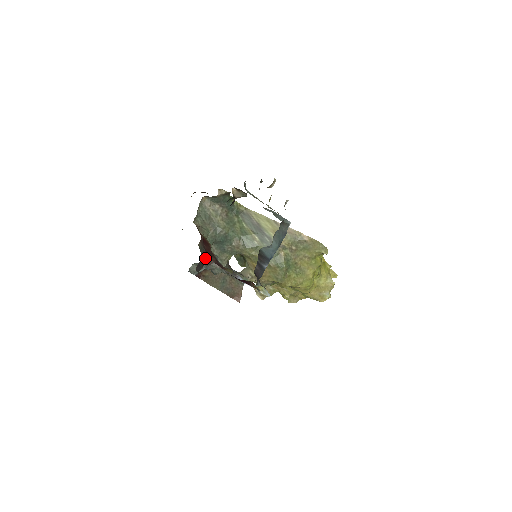
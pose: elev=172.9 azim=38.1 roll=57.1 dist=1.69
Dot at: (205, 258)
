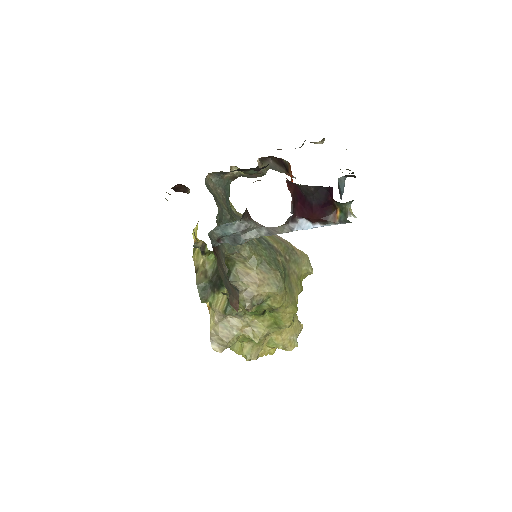
Dot at: (246, 209)
